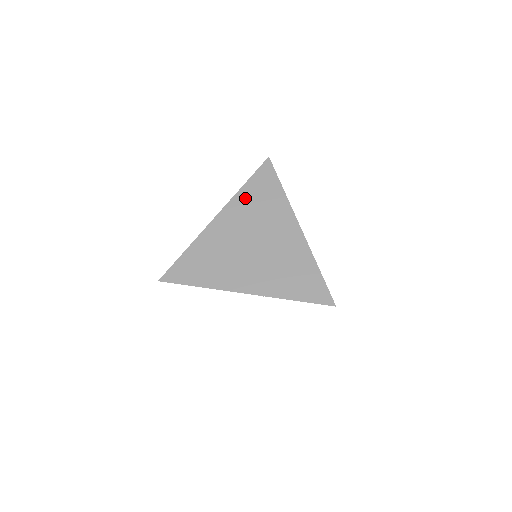
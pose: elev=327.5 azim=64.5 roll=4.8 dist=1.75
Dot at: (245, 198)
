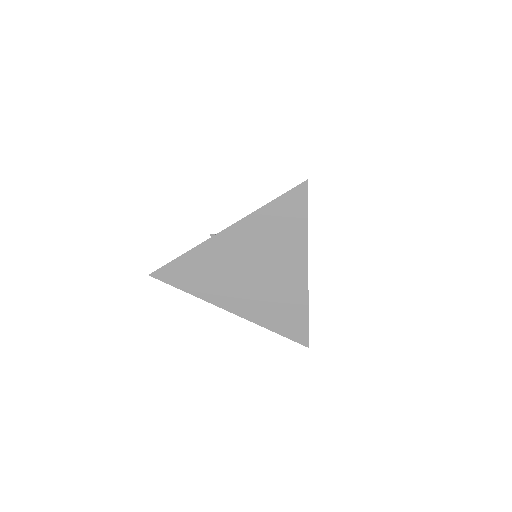
Dot at: (262, 221)
